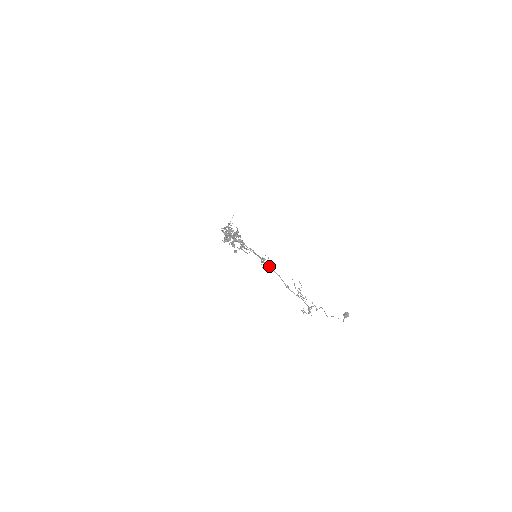
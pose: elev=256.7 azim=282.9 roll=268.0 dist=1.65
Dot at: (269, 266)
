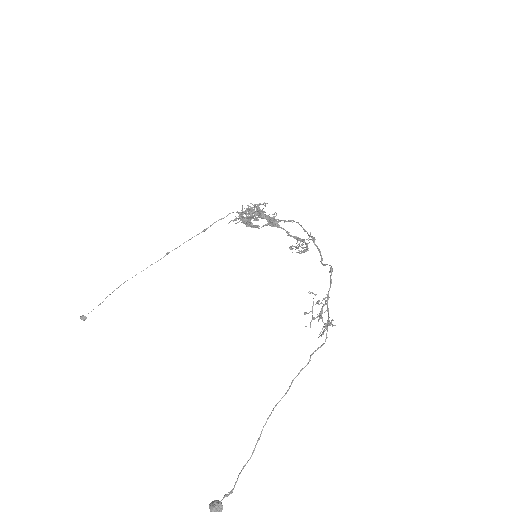
Dot at: occluded
